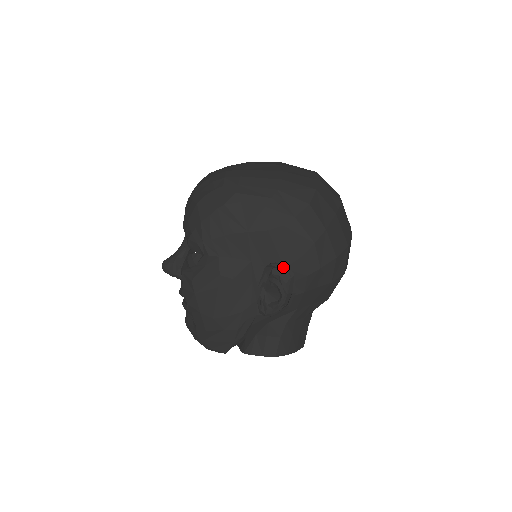
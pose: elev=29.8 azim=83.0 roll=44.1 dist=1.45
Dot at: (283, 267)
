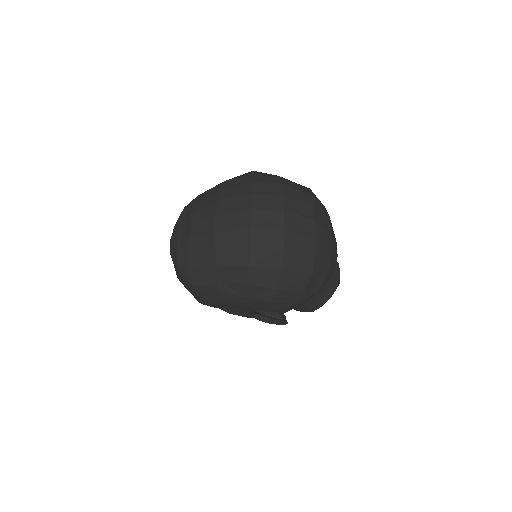
Dot at: (261, 320)
